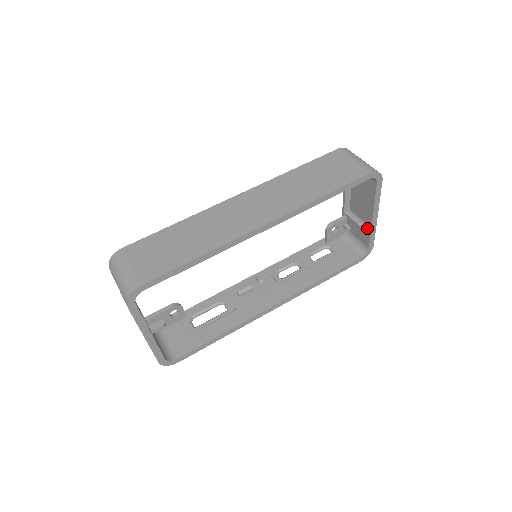
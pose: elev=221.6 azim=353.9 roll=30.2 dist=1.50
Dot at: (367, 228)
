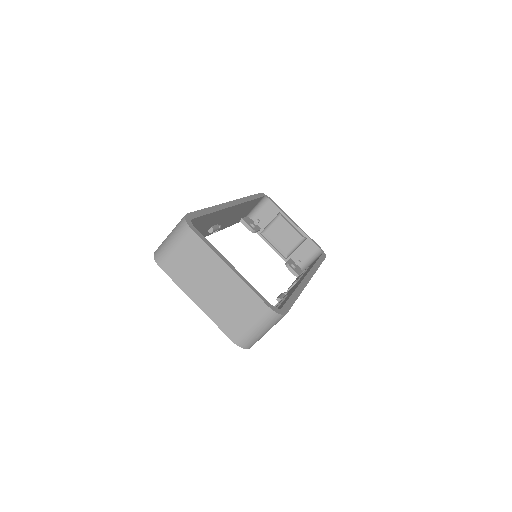
Dot at: (303, 241)
